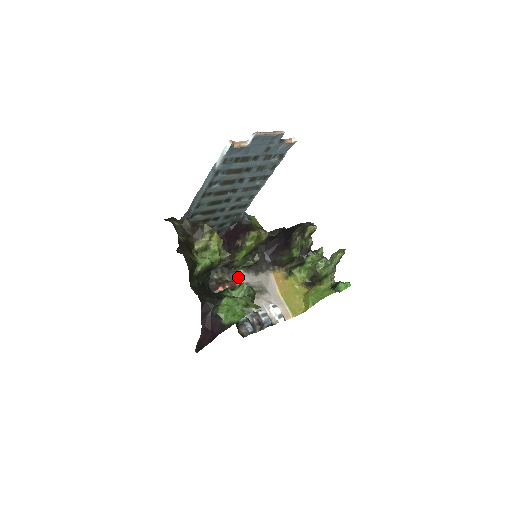
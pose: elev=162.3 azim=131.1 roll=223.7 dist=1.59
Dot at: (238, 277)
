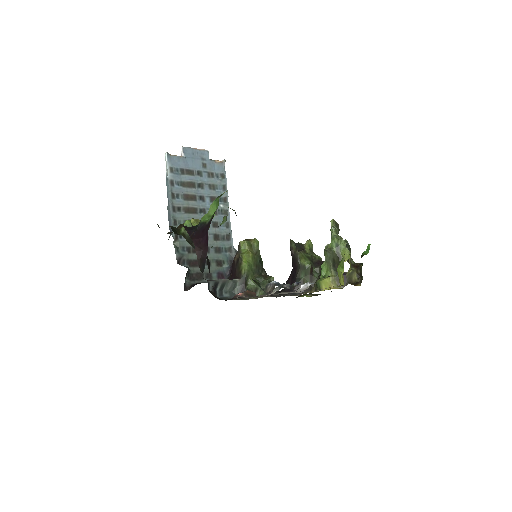
Dot at: occluded
